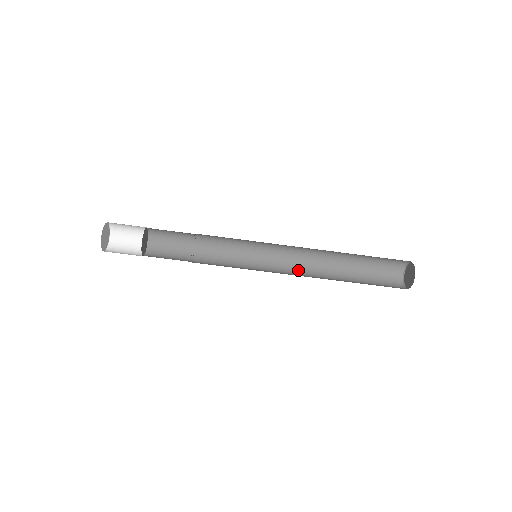
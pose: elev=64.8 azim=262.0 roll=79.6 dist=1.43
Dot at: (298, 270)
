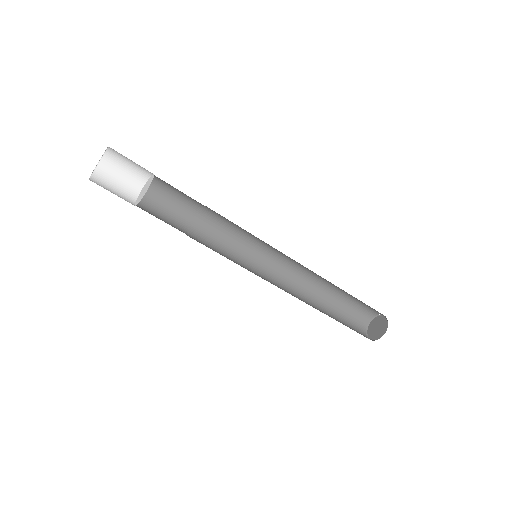
Dot at: (288, 275)
